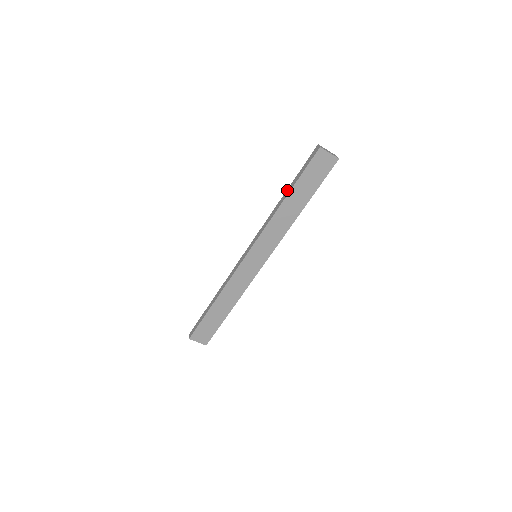
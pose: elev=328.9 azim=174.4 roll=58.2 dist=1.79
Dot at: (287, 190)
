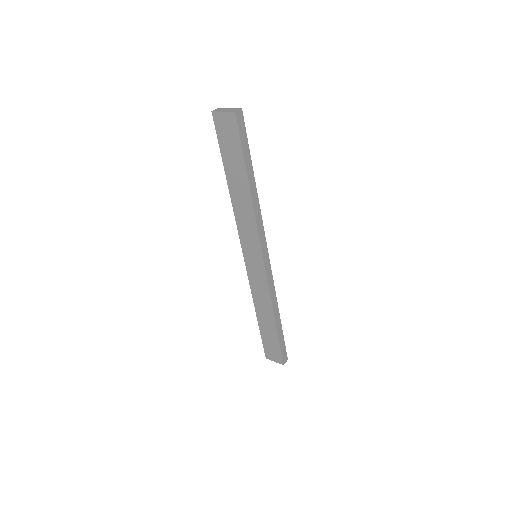
Dot at: occluded
